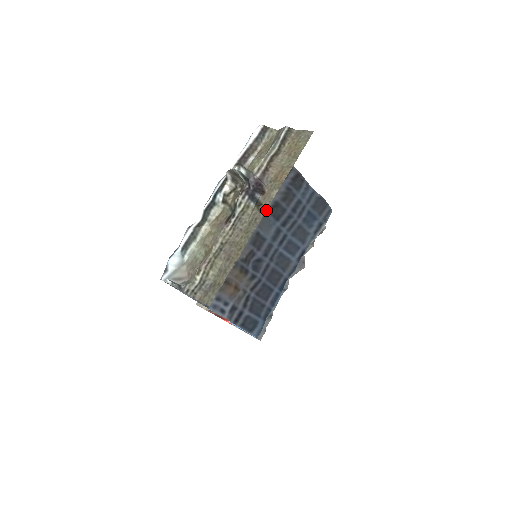
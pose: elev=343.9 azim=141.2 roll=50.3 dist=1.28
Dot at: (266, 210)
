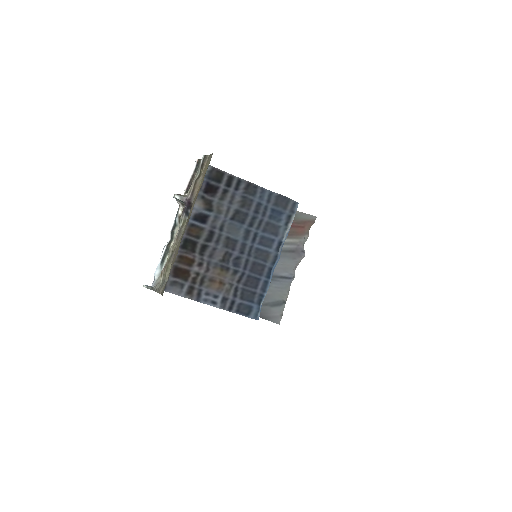
Dot at: (229, 218)
